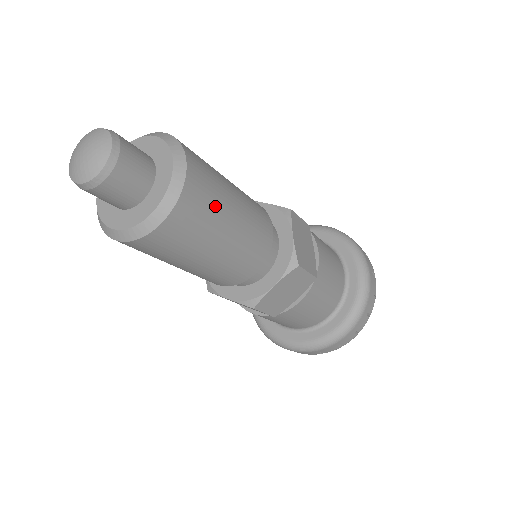
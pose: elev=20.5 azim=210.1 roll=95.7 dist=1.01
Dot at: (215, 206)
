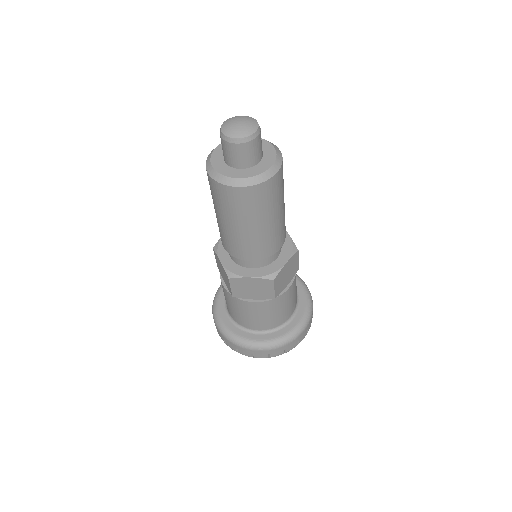
Dot at: (283, 182)
